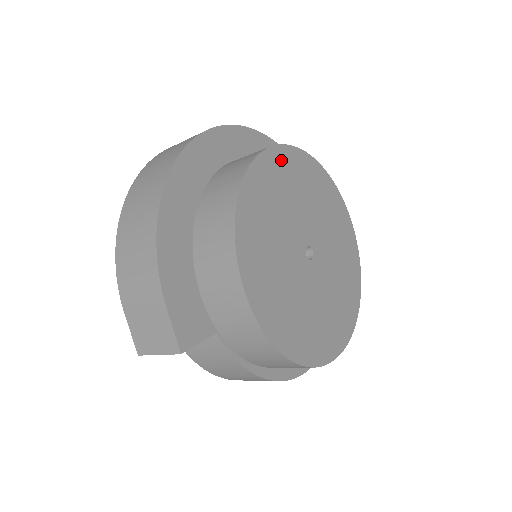
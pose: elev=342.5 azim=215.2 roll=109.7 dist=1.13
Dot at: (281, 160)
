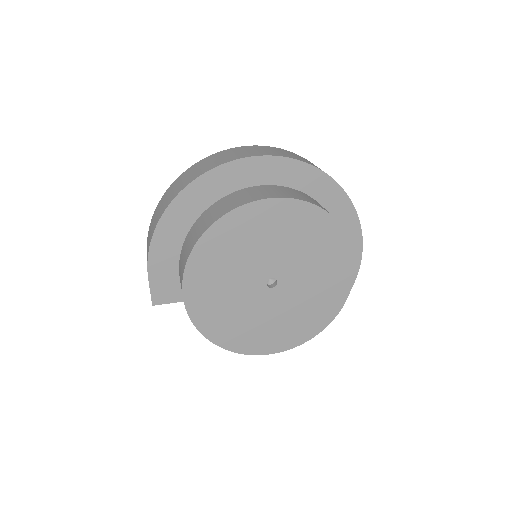
Dot at: (267, 211)
